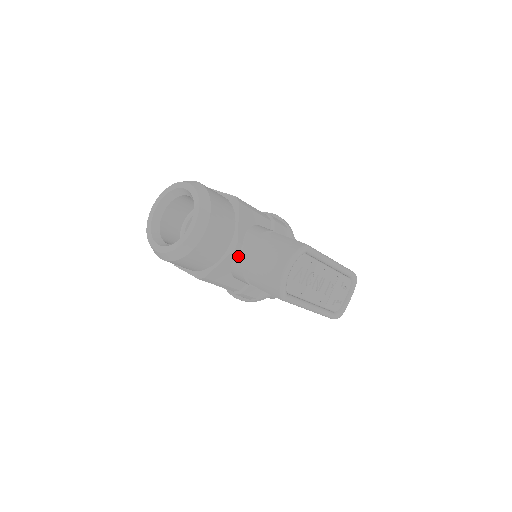
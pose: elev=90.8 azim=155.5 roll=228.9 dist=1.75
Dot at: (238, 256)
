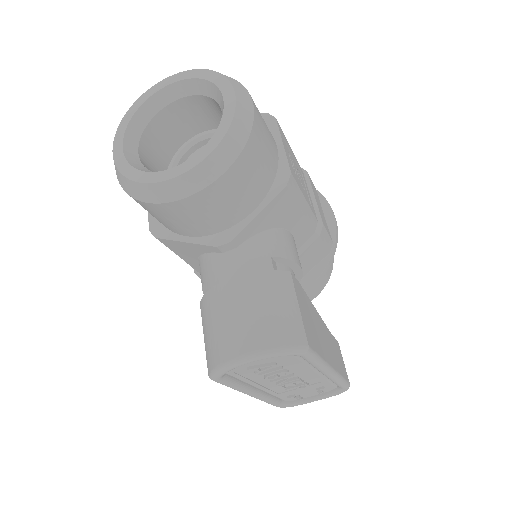
Dot at: (217, 256)
